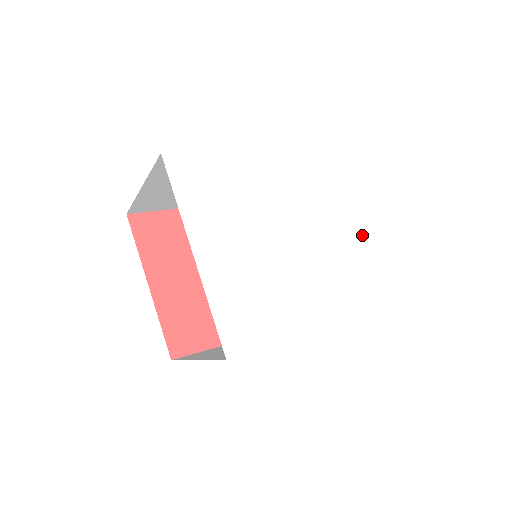
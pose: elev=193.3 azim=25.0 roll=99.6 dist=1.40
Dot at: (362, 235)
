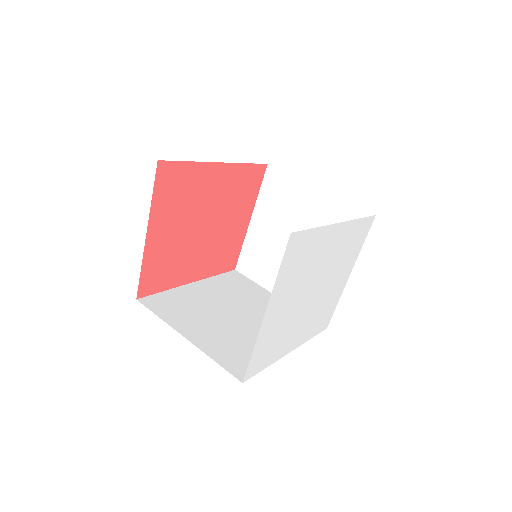
Dot at: (339, 284)
